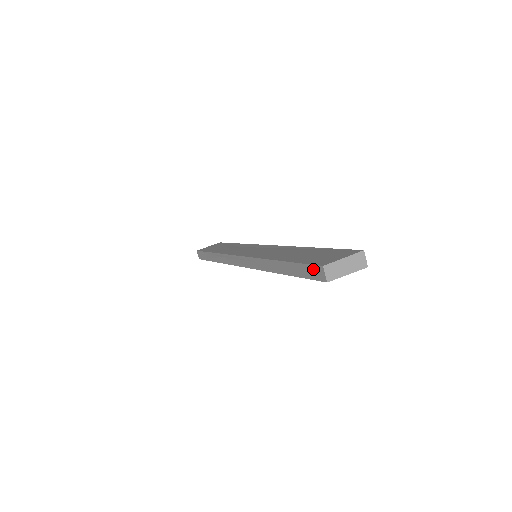
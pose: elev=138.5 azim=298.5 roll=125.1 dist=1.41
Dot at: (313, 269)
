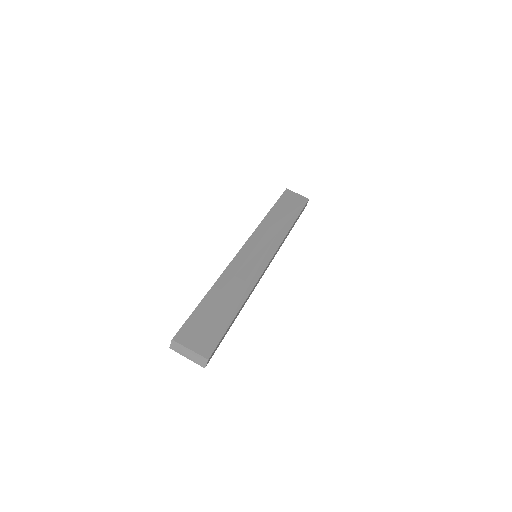
Dot at: (179, 331)
